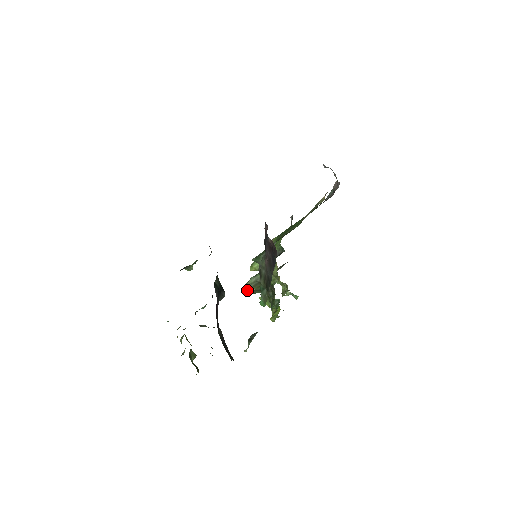
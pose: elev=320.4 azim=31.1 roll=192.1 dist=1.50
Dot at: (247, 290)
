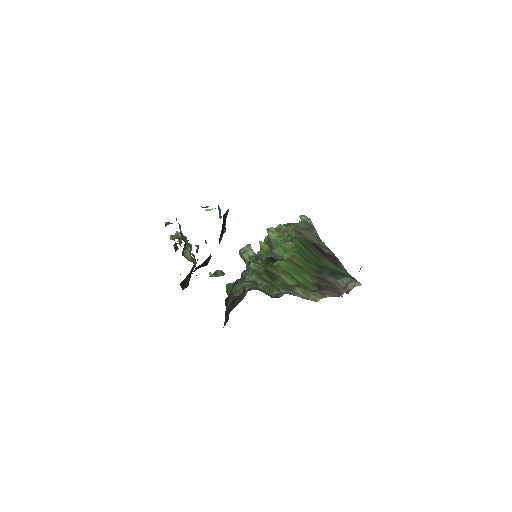
Dot at: (239, 253)
